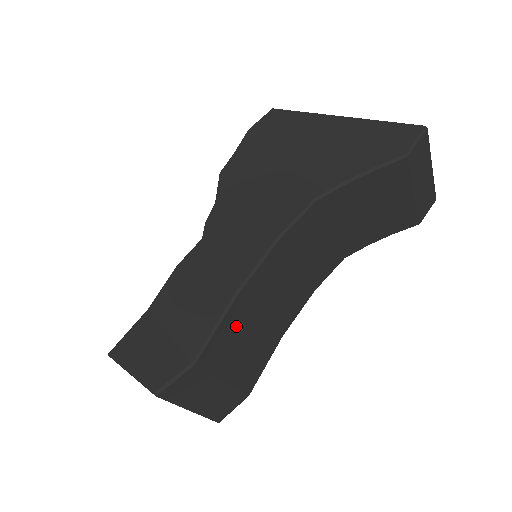
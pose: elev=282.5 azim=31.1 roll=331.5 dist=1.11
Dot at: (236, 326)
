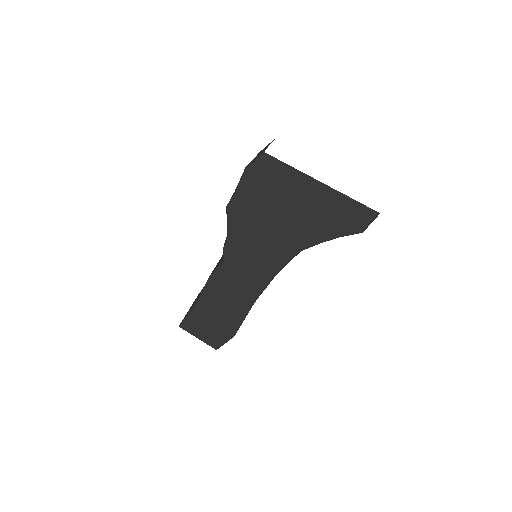
Dot at: occluded
